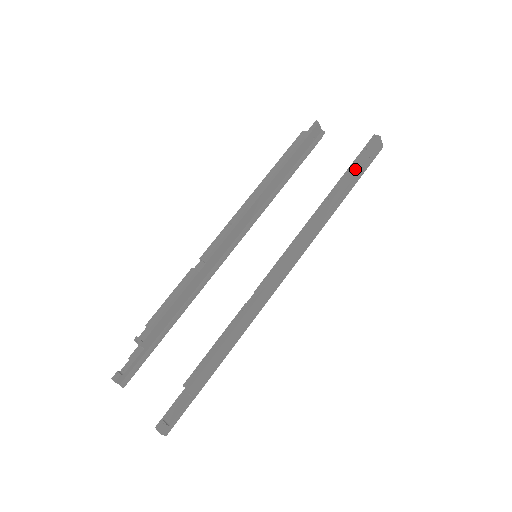
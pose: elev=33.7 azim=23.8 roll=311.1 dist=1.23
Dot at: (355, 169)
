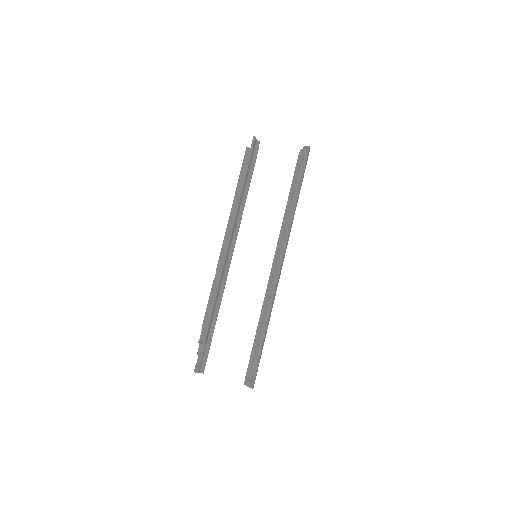
Dot at: (302, 177)
